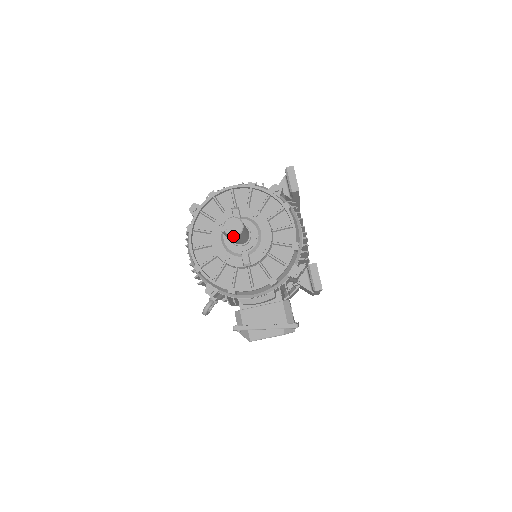
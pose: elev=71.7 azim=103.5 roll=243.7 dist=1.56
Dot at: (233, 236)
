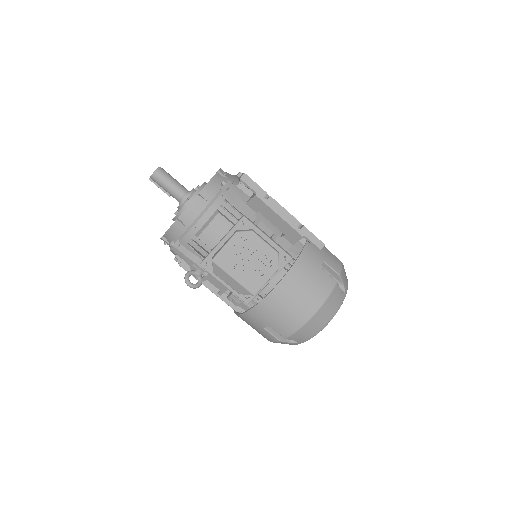
Dot at: (153, 173)
